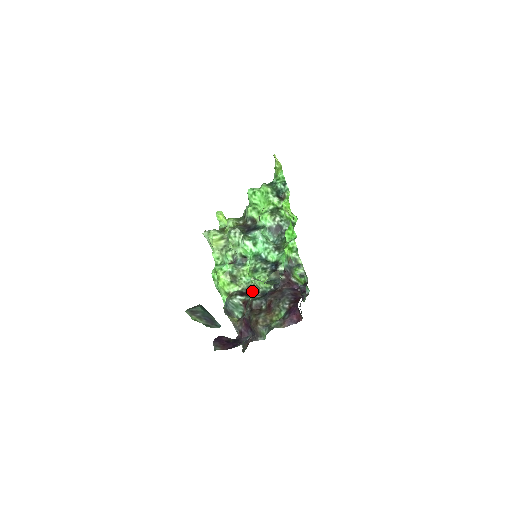
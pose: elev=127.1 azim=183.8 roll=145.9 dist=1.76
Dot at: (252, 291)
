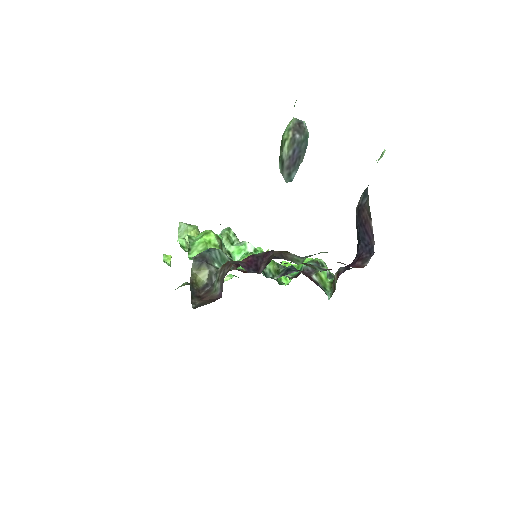
Dot at: (241, 271)
